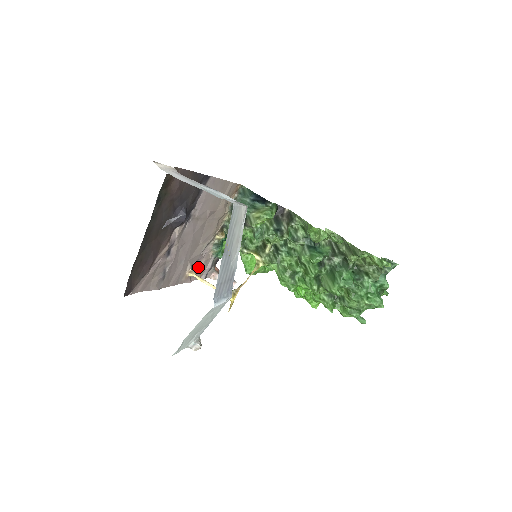
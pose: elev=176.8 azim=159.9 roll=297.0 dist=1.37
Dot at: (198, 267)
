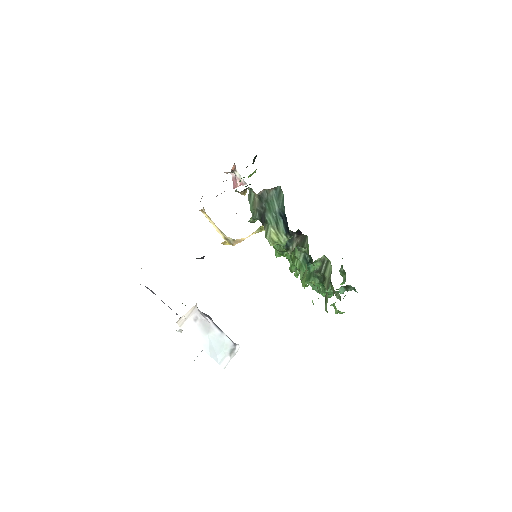
Dot at: occluded
